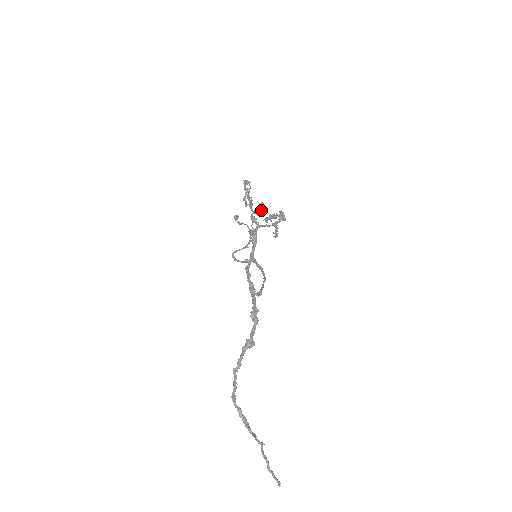
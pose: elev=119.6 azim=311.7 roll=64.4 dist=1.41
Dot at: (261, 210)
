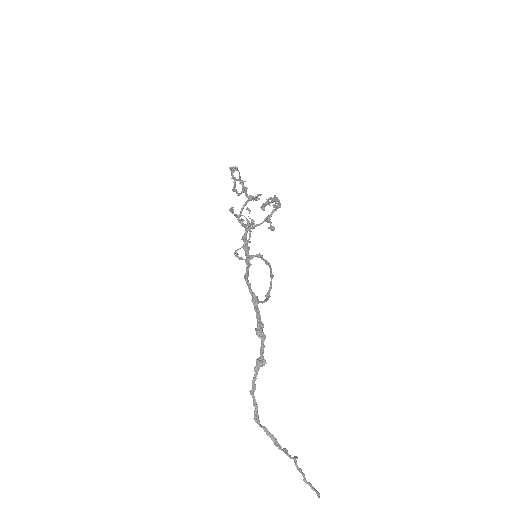
Dot at: occluded
